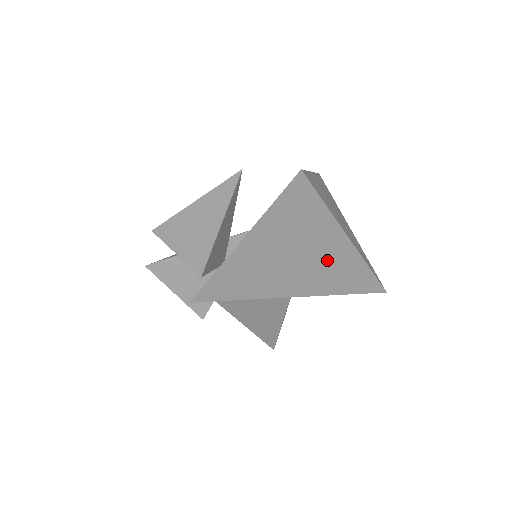
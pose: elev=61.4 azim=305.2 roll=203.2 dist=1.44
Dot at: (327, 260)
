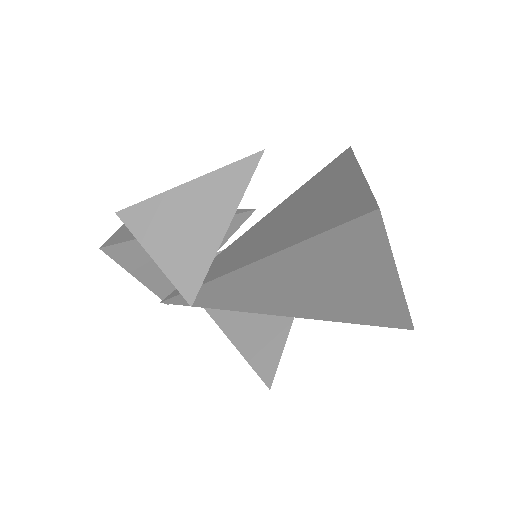
Dot at: (360, 296)
